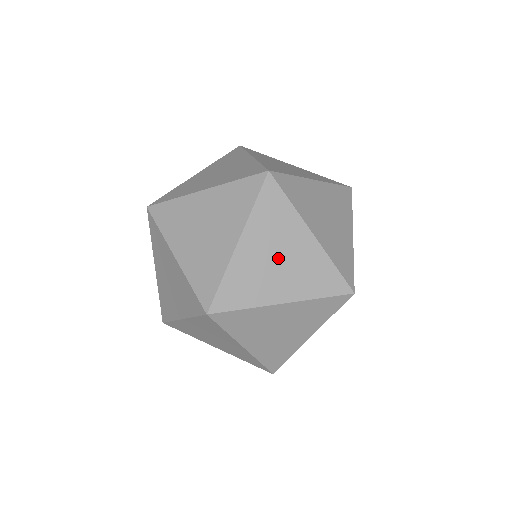
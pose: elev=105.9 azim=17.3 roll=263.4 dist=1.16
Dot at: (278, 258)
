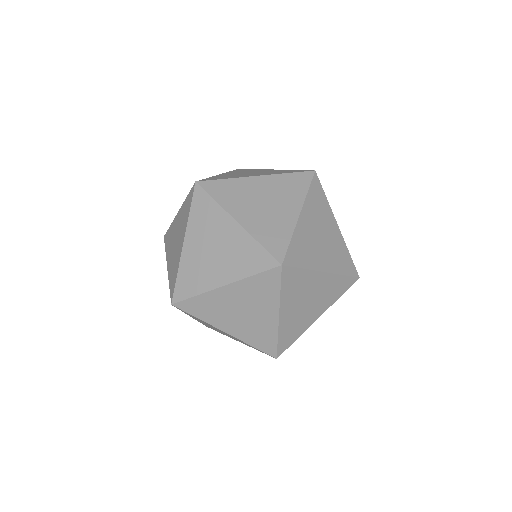
Dot at: (266, 202)
